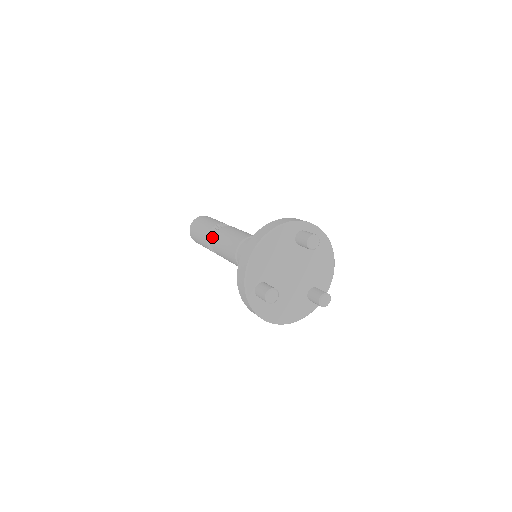
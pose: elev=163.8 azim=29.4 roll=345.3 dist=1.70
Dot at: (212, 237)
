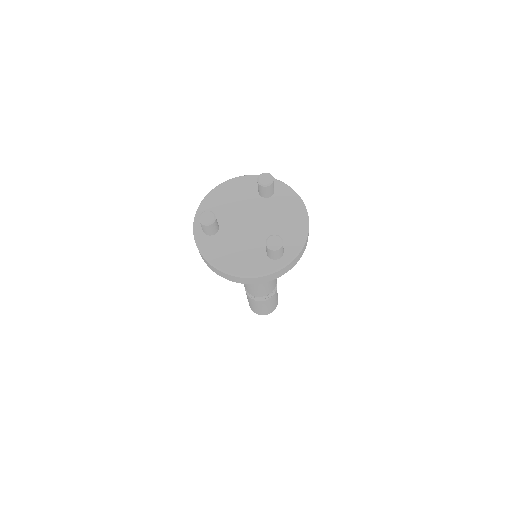
Dot at: occluded
